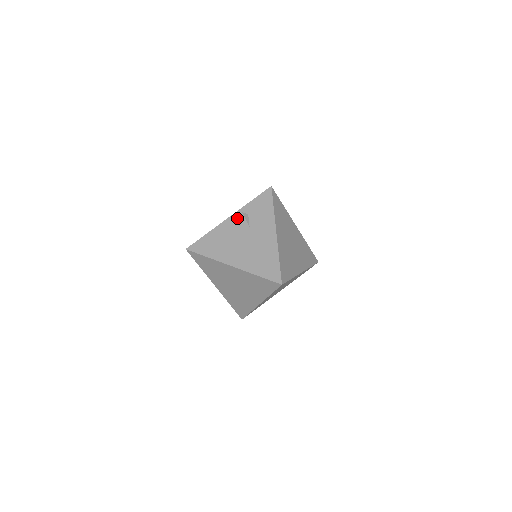
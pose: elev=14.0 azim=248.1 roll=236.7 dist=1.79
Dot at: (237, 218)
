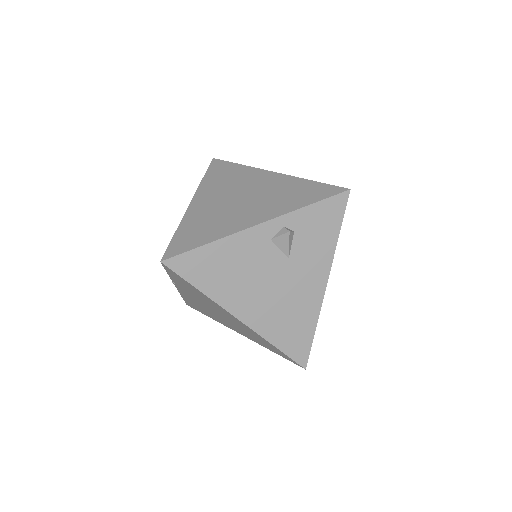
Dot at: (273, 232)
